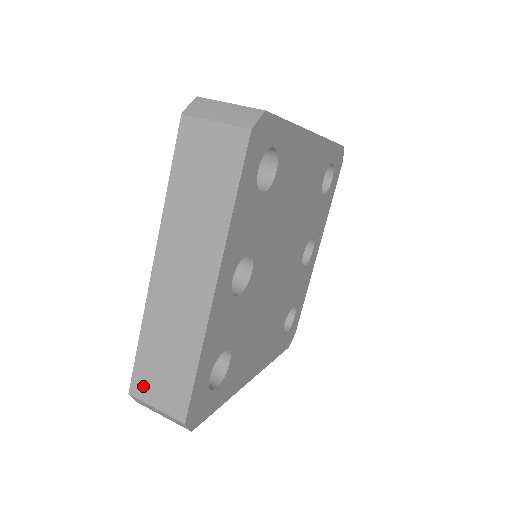
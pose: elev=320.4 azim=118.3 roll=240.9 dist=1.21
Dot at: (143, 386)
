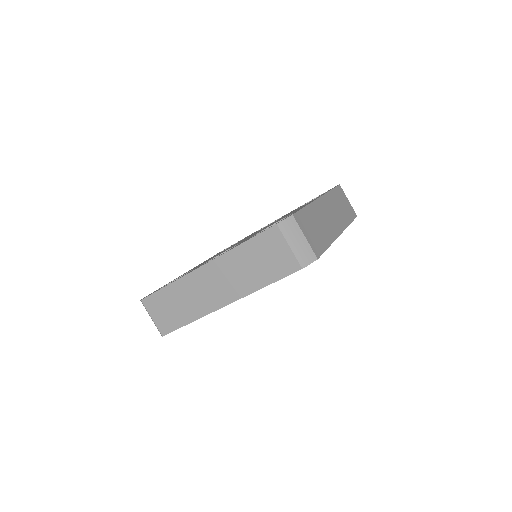
Dot at: (152, 305)
